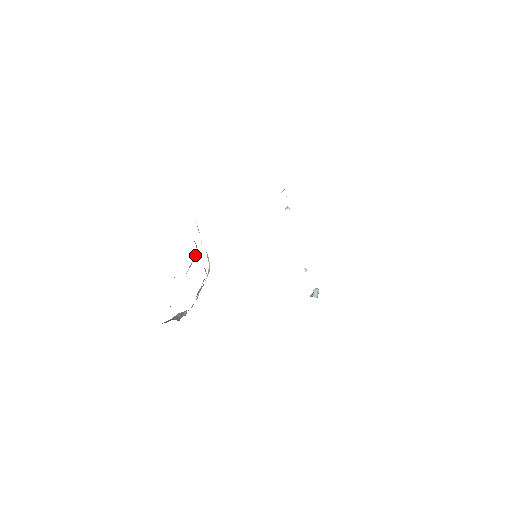
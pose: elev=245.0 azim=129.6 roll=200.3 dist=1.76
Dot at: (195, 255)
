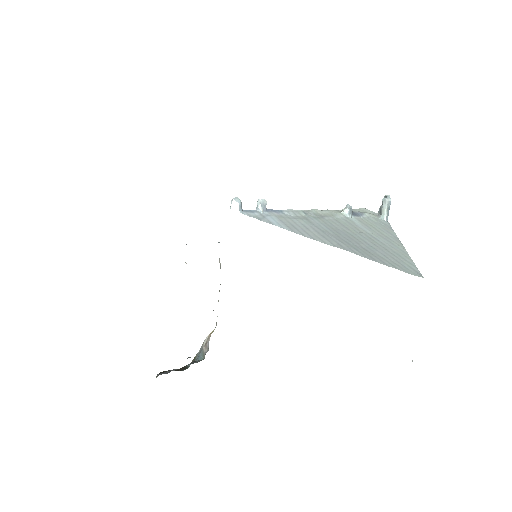
Dot at: occluded
